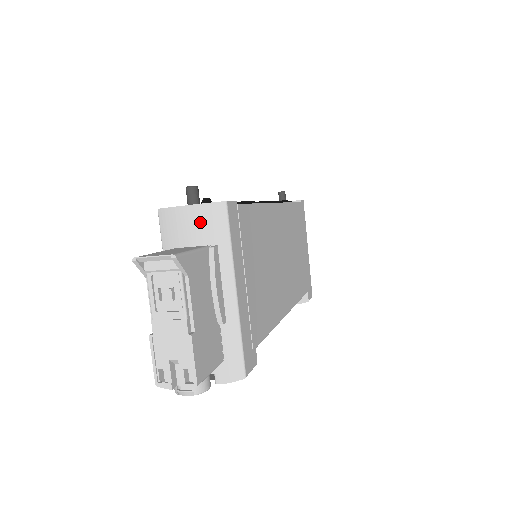
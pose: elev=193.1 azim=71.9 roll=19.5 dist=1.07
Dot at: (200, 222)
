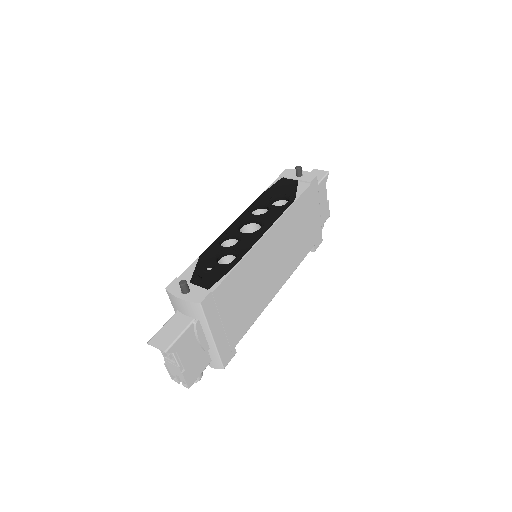
Dot at: (187, 308)
